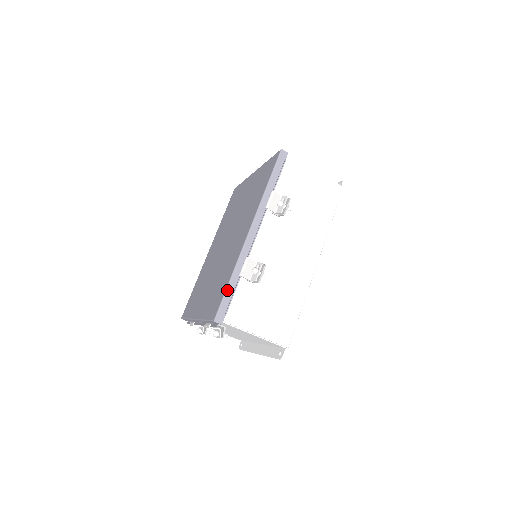
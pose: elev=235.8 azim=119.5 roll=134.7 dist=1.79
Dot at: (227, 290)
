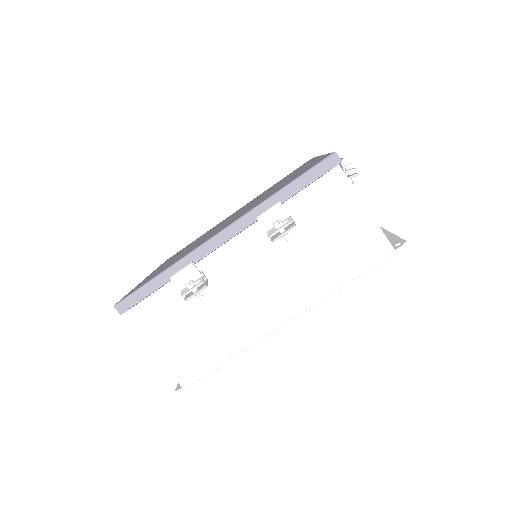
Dot at: (148, 283)
